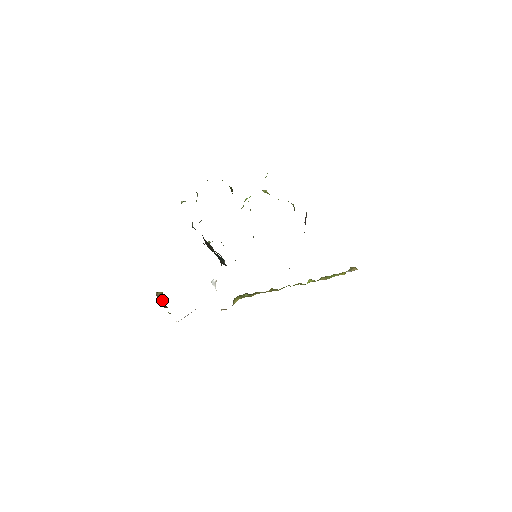
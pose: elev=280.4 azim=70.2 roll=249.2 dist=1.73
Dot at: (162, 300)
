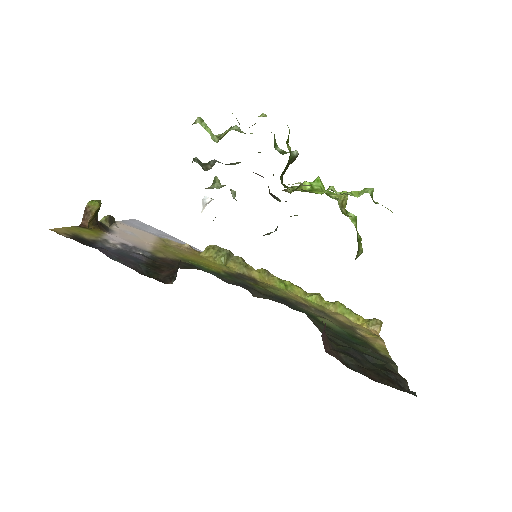
Dot at: (91, 217)
